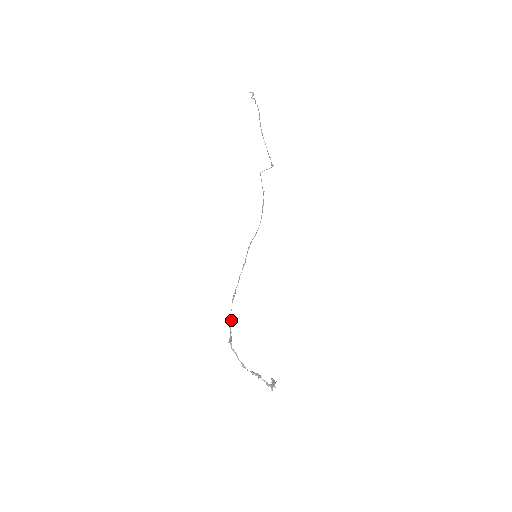
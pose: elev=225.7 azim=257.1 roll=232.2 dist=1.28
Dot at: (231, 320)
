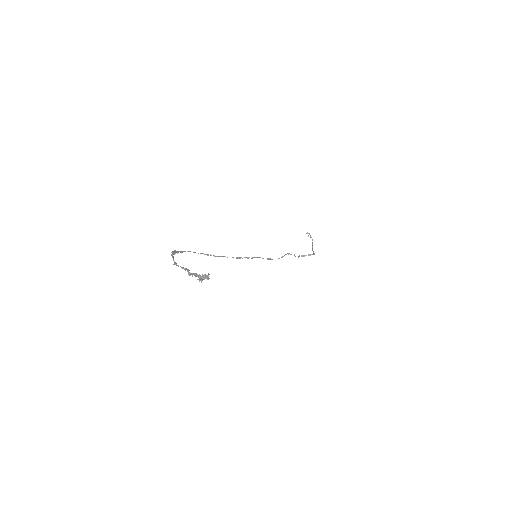
Dot at: (189, 251)
